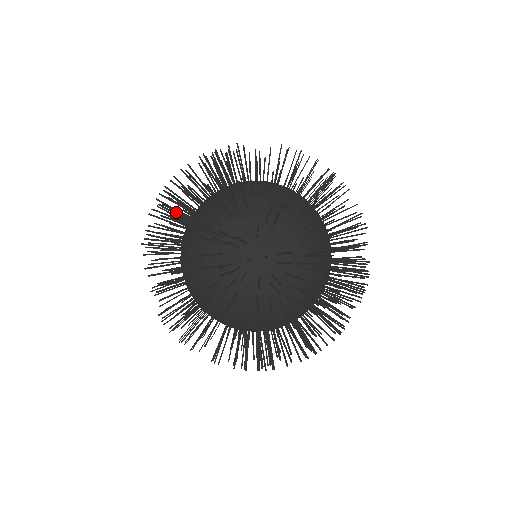
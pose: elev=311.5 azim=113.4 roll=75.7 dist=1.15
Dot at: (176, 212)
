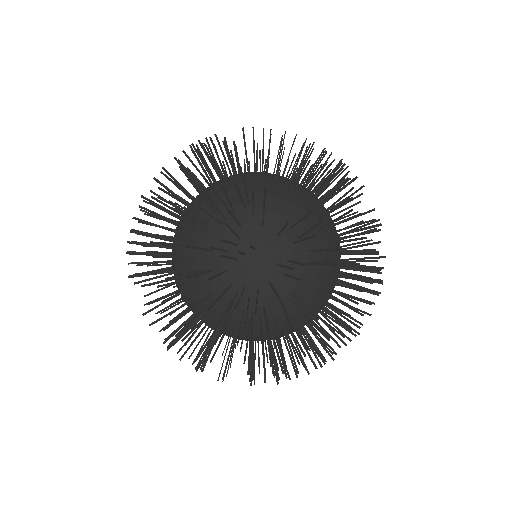
Dot at: occluded
